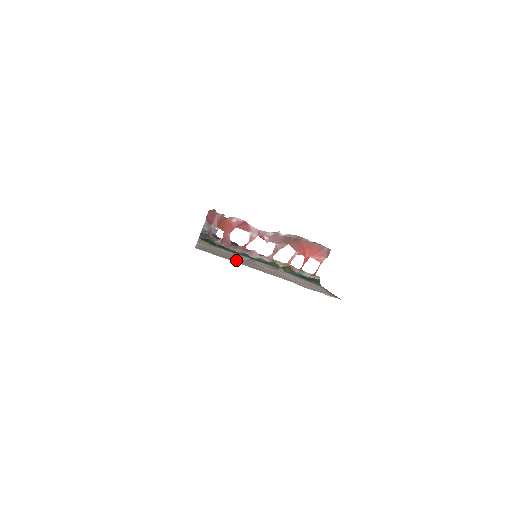
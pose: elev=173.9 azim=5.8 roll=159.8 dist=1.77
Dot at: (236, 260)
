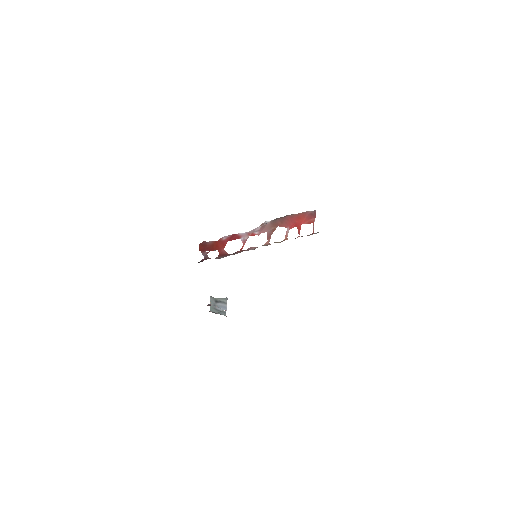
Dot at: occluded
